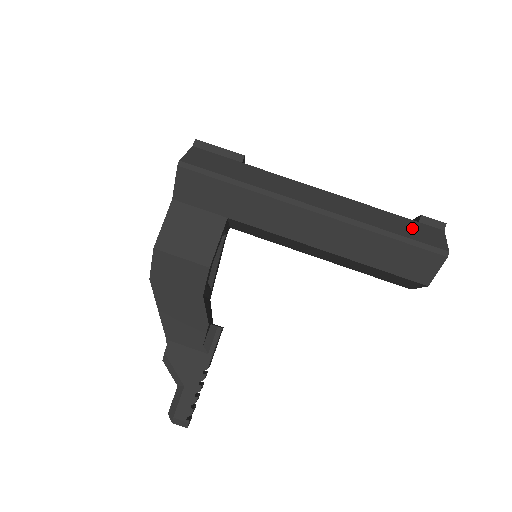
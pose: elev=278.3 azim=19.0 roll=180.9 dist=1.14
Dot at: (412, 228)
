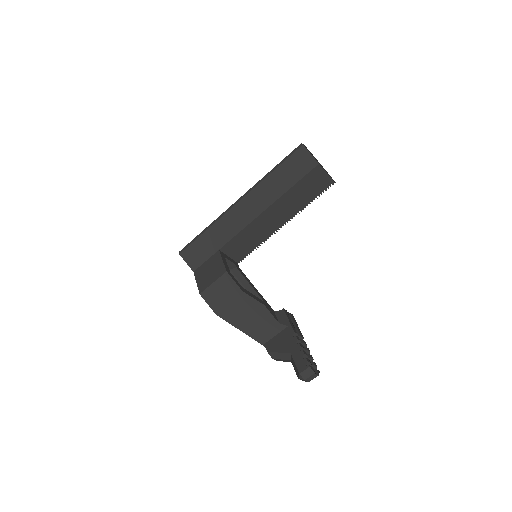
Dot at: occluded
